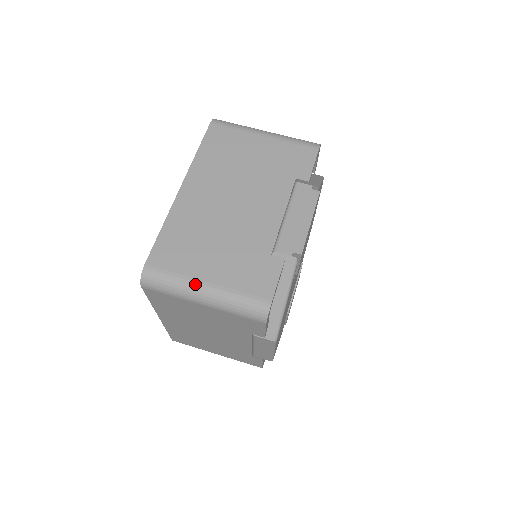
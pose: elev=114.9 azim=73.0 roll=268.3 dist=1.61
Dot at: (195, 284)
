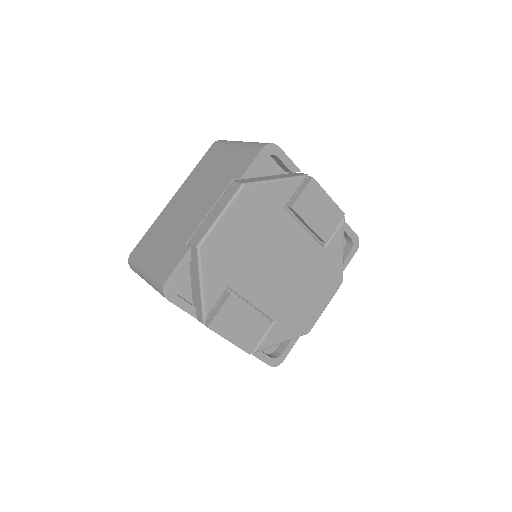
Dot at: occluded
